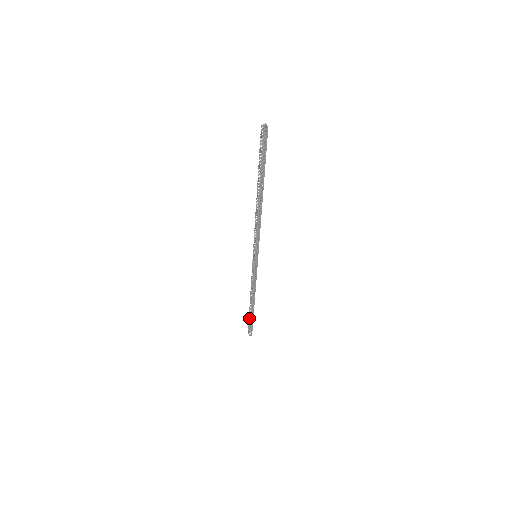
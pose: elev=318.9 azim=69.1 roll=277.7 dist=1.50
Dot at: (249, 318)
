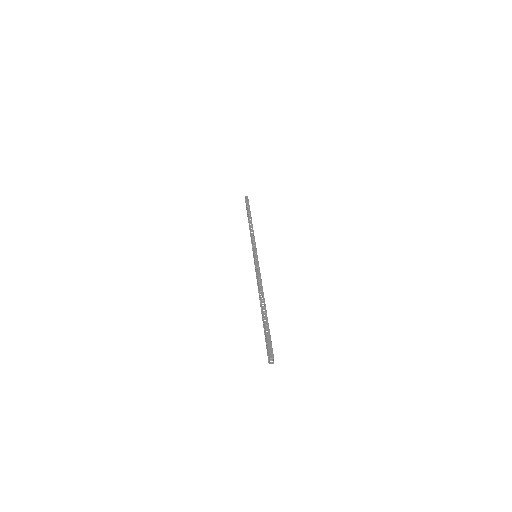
Dot at: (247, 207)
